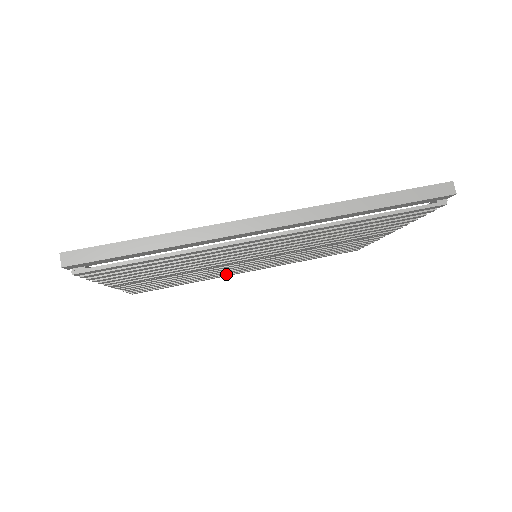
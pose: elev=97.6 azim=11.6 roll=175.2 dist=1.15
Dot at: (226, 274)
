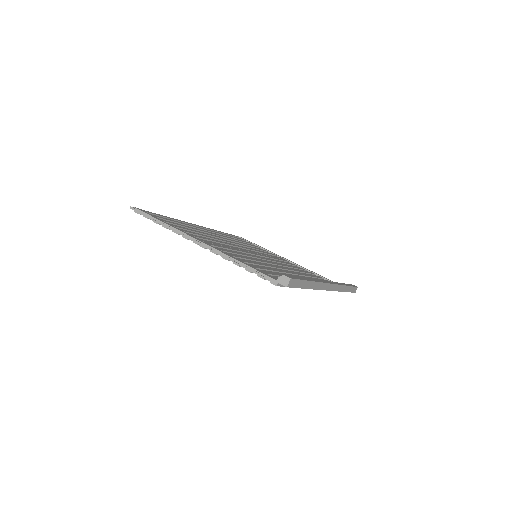
Dot at: occluded
